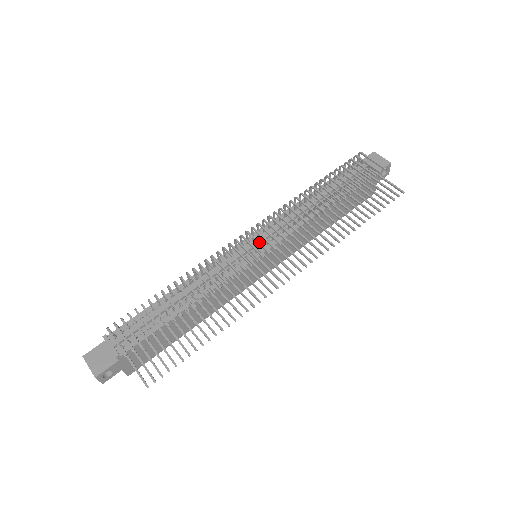
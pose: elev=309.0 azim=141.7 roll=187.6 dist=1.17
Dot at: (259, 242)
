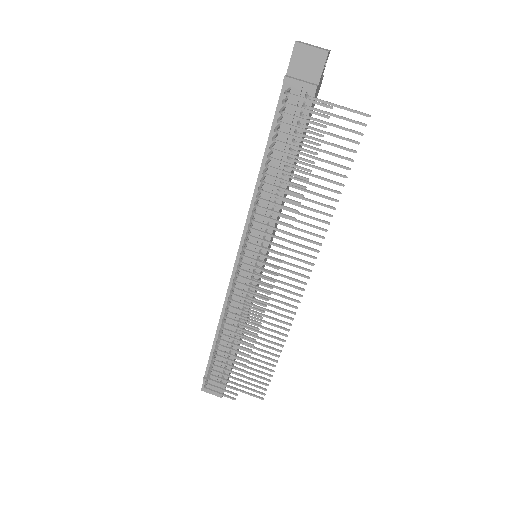
Dot at: (258, 276)
